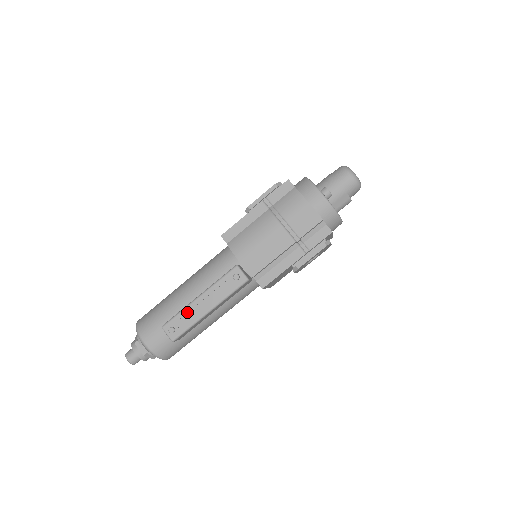
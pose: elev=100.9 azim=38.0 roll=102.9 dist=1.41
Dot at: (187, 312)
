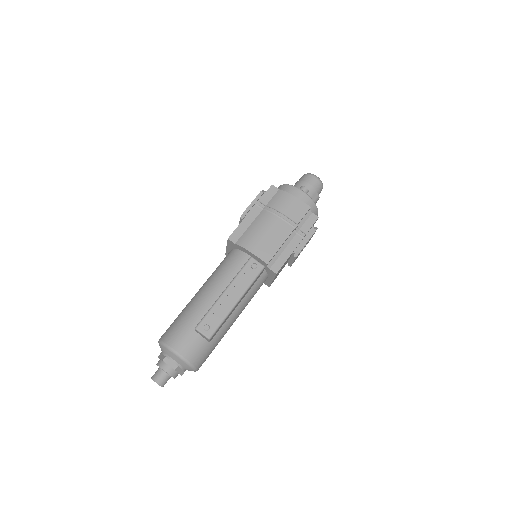
Dot at: (217, 308)
